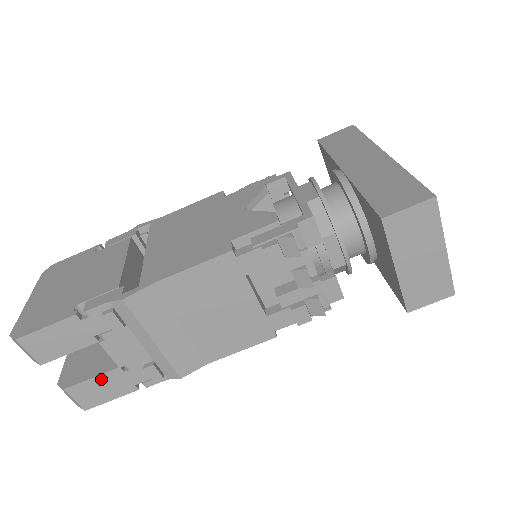
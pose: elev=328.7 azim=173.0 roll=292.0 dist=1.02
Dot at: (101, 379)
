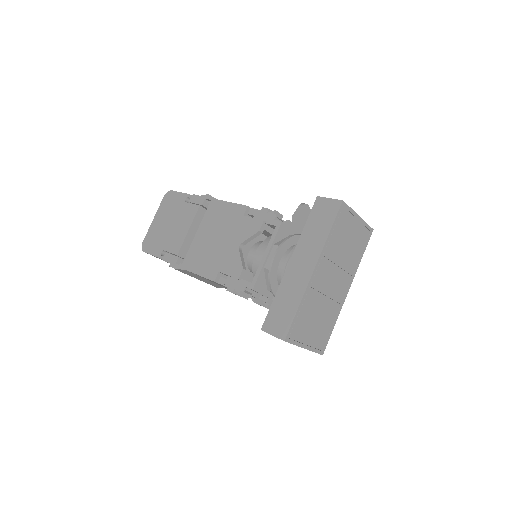
Dot at: occluded
